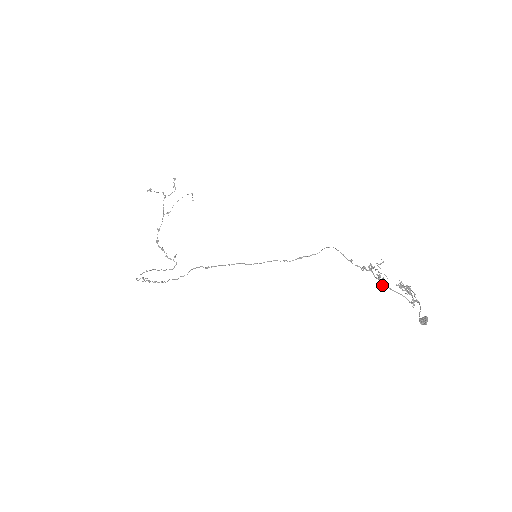
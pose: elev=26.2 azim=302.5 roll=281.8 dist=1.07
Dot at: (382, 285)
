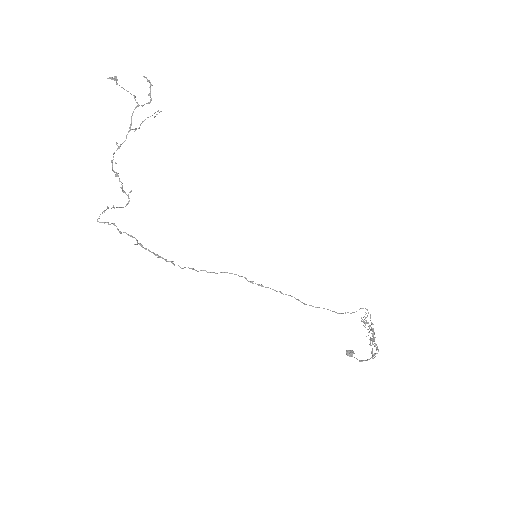
Dot at: (372, 343)
